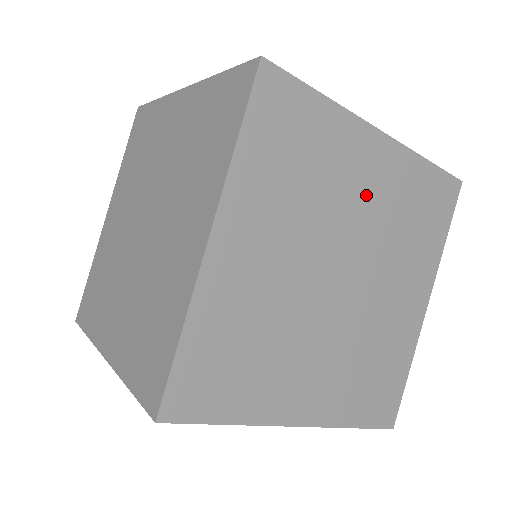
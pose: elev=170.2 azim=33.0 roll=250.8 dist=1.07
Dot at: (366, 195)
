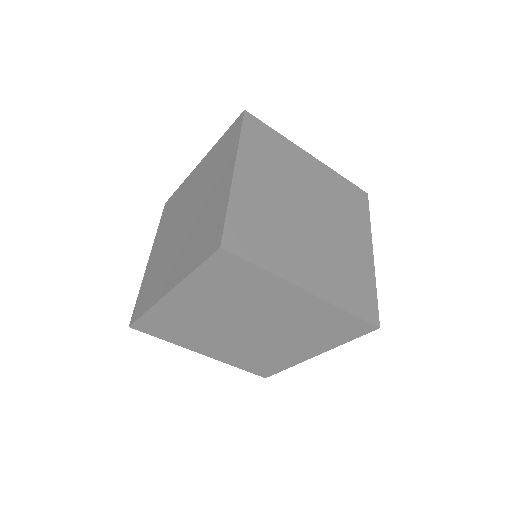
Dot at: (282, 309)
